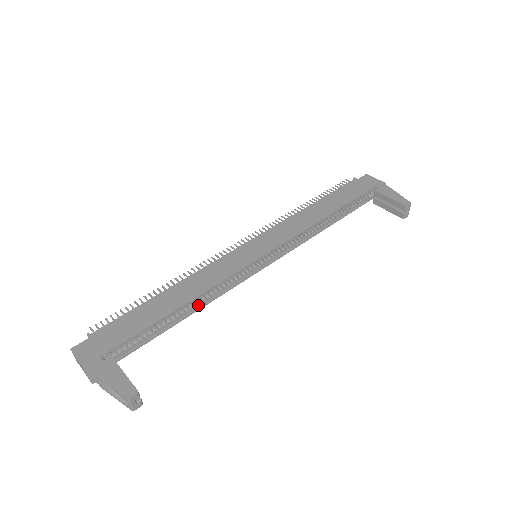
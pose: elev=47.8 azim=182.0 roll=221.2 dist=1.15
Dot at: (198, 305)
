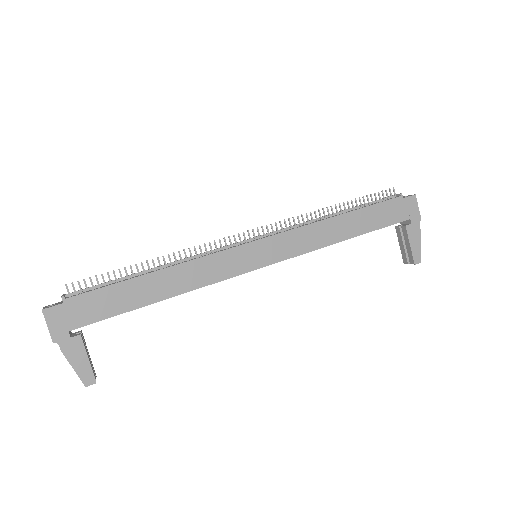
Dot at: occluded
